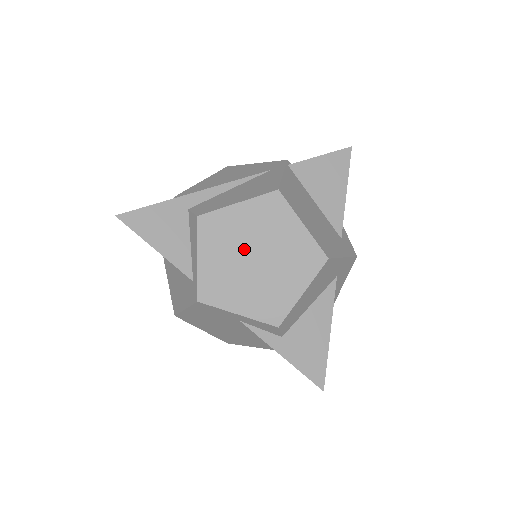
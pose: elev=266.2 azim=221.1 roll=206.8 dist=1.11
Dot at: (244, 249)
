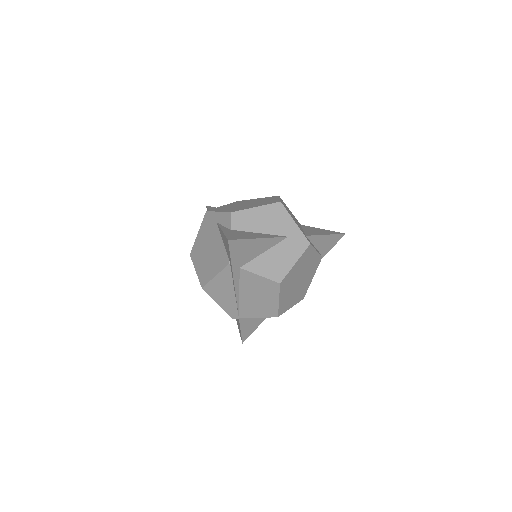
Dot at: (245, 203)
